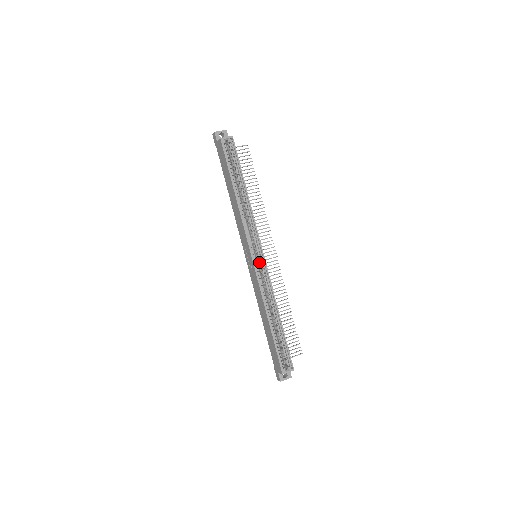
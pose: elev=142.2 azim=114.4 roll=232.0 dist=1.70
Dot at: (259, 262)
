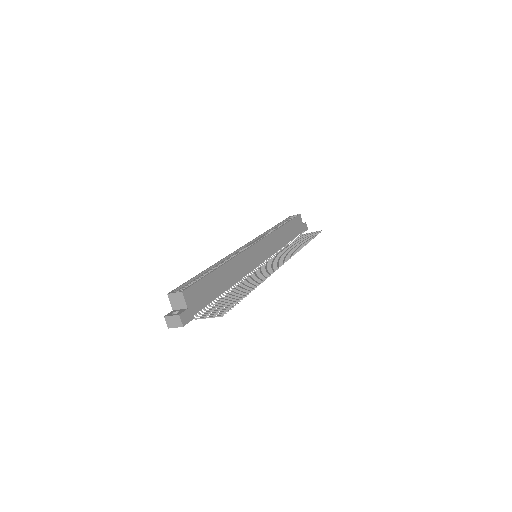
Dot at: occluded
